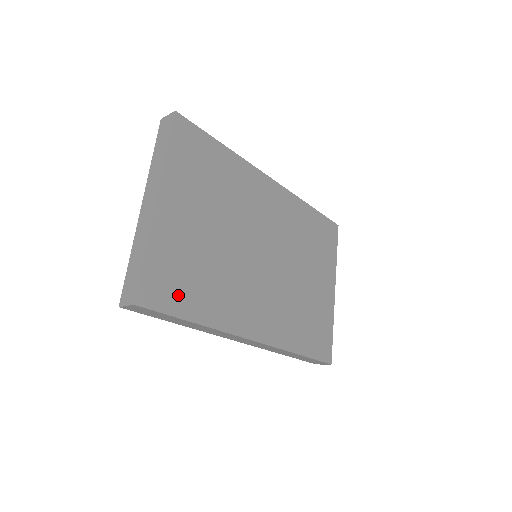
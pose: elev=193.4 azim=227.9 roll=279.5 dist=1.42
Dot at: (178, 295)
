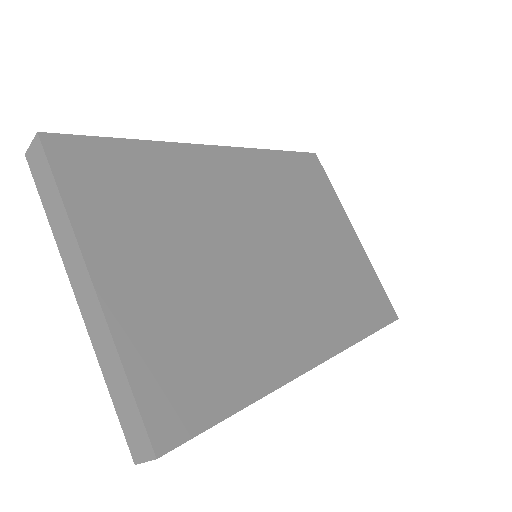
Dot at: (203, 391)
